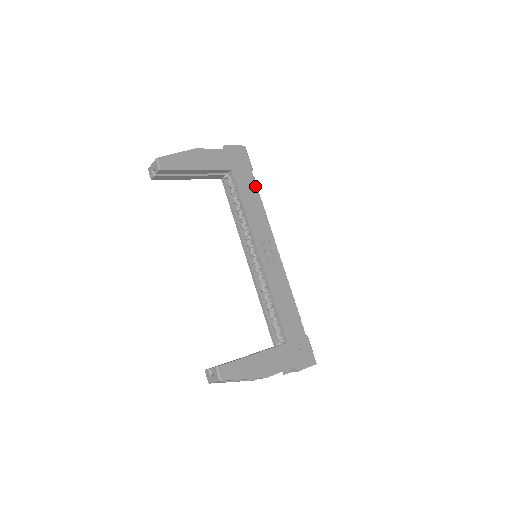
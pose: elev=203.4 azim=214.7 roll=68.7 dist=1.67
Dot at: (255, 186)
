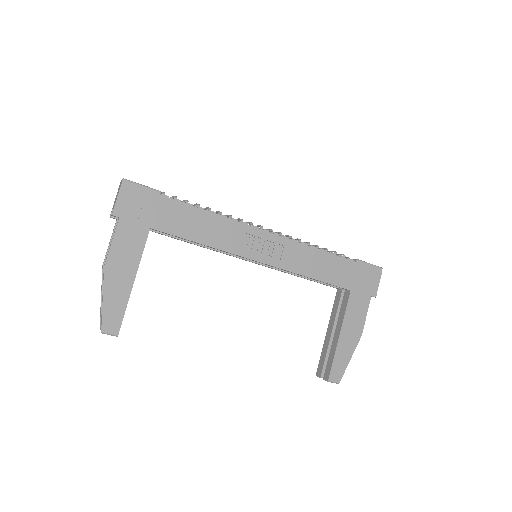
Dot at: (184, 206)
